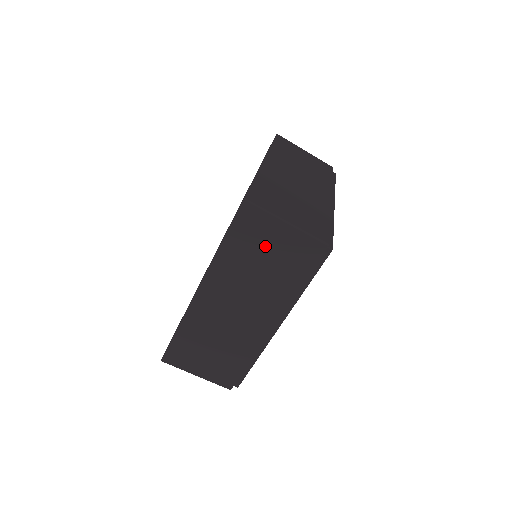
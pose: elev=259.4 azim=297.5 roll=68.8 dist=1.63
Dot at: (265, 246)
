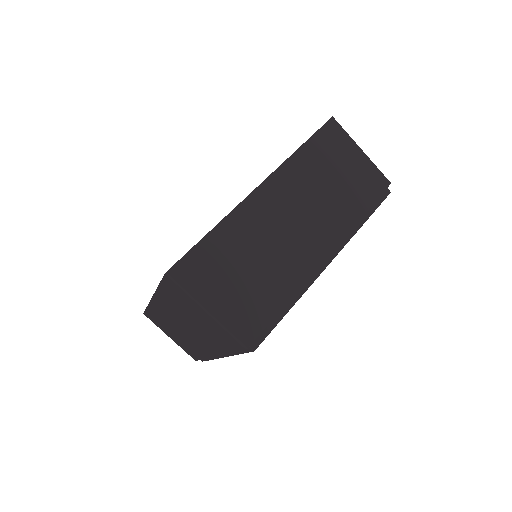
Dot at: (340, 164)
